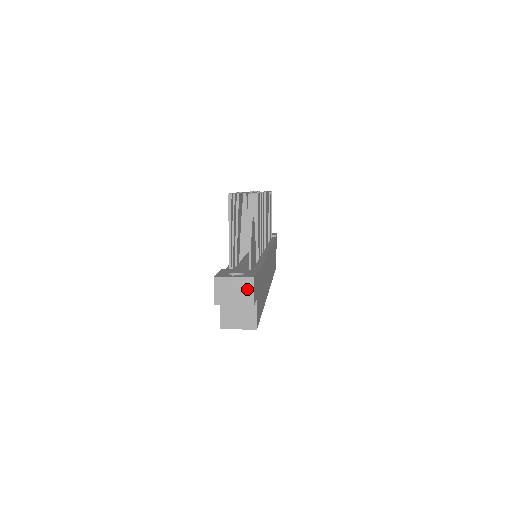
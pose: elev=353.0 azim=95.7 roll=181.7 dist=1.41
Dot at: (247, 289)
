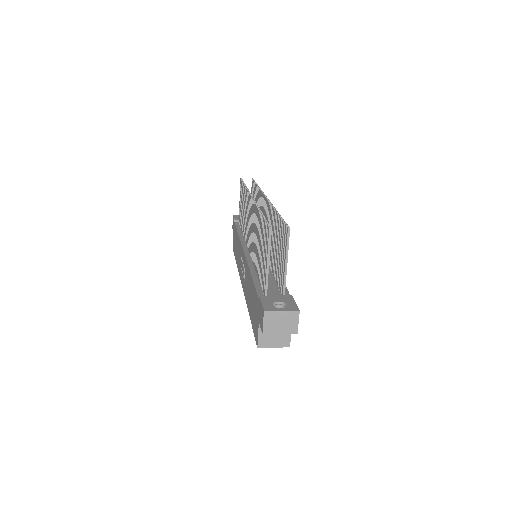
Dot at: (293, 320)
